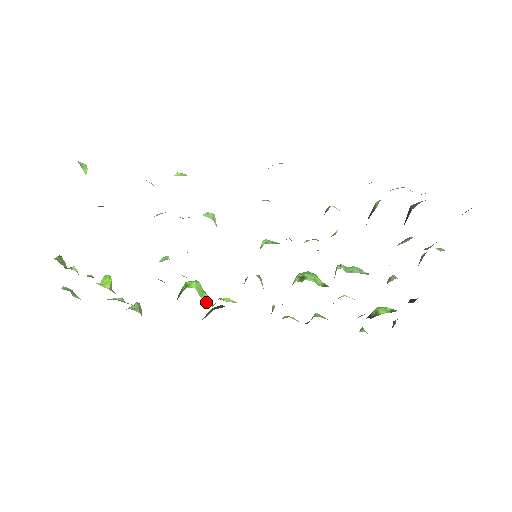
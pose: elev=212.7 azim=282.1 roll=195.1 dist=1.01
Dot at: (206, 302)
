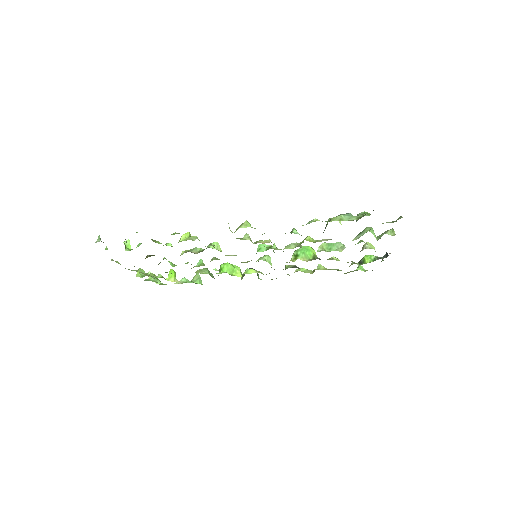
Dot at: (237, 276)
